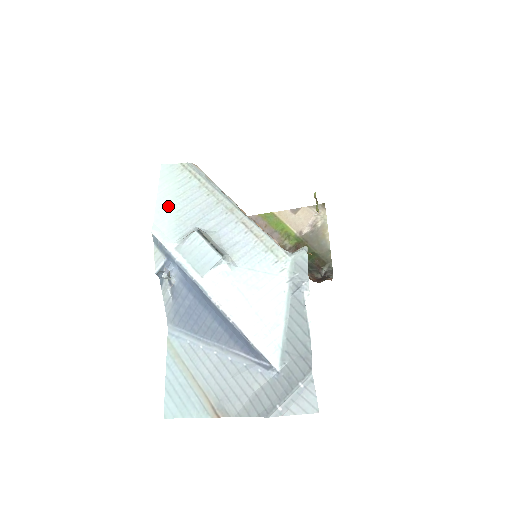
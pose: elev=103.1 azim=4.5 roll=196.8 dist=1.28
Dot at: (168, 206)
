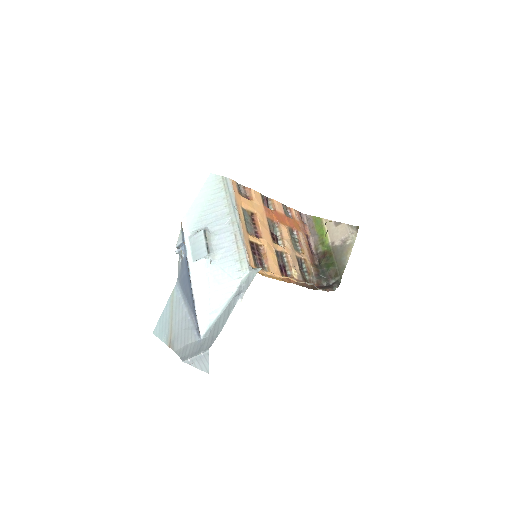
Dot at: (199, 206)
